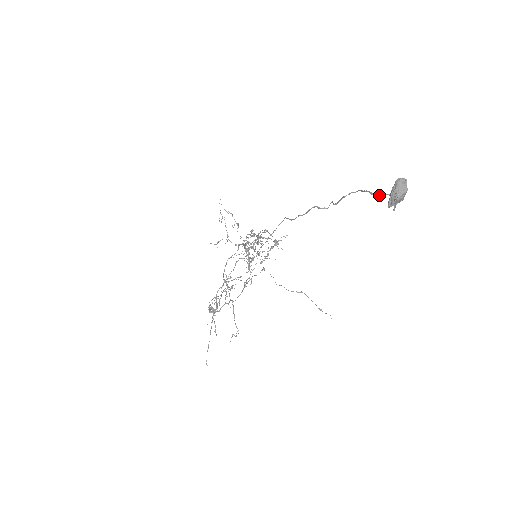
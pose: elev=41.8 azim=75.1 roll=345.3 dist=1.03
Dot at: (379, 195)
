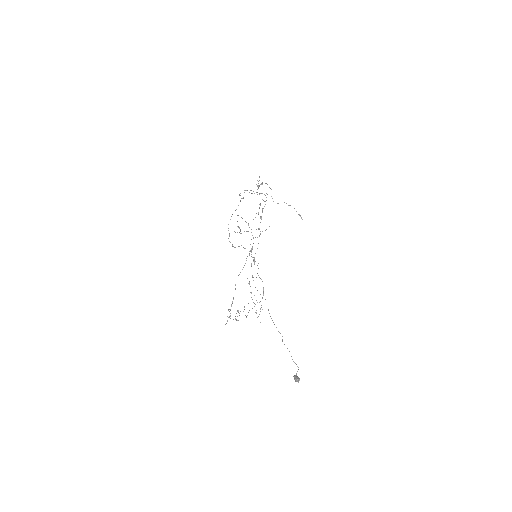
Dot at: occluded
